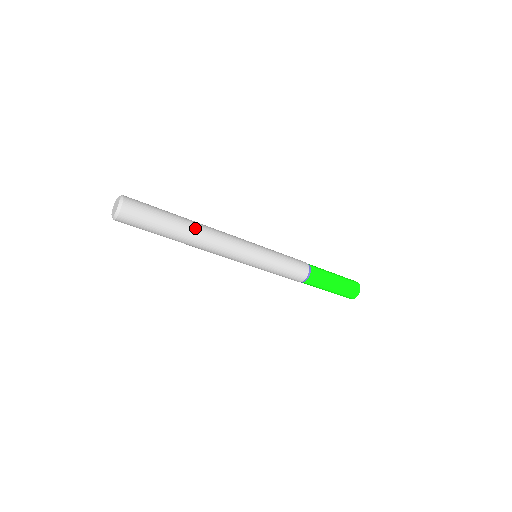
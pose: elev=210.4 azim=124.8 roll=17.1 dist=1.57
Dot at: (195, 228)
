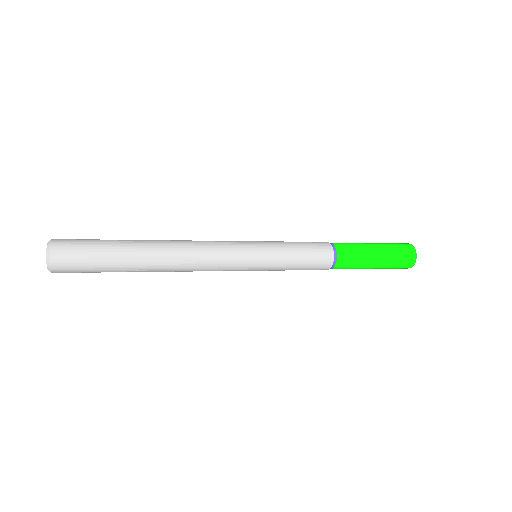
Dot at: (157, 251)
